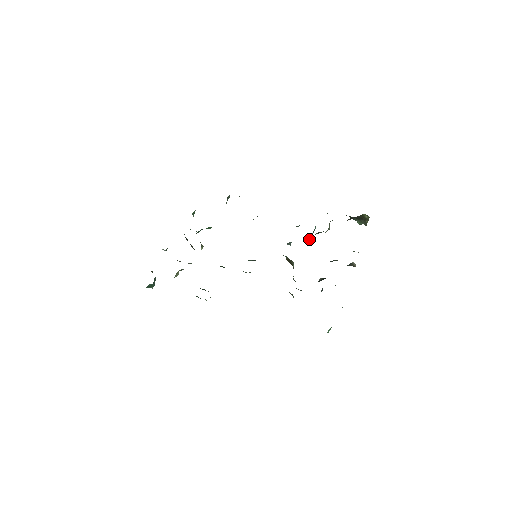
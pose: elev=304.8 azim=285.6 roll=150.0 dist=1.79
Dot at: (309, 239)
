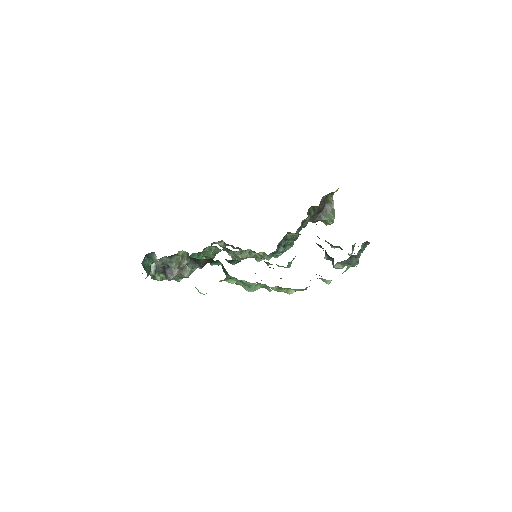
Dot at: (297, 236)
